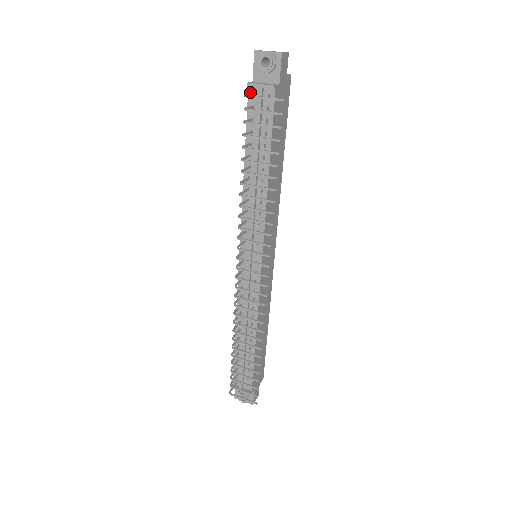
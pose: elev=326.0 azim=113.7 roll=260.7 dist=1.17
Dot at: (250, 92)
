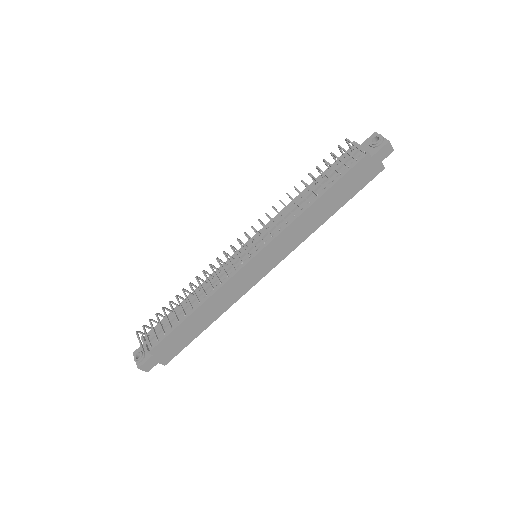
Dot at: (351, 148)
